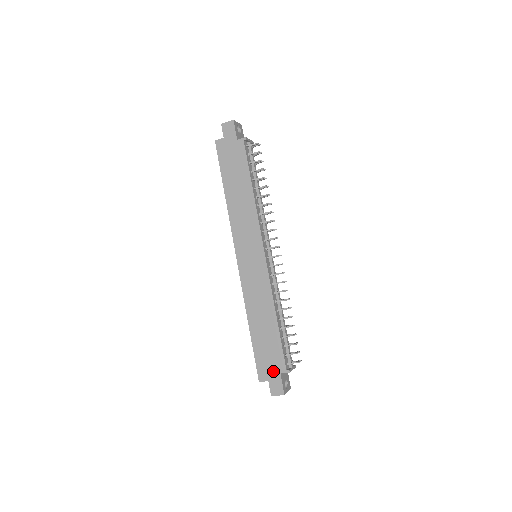
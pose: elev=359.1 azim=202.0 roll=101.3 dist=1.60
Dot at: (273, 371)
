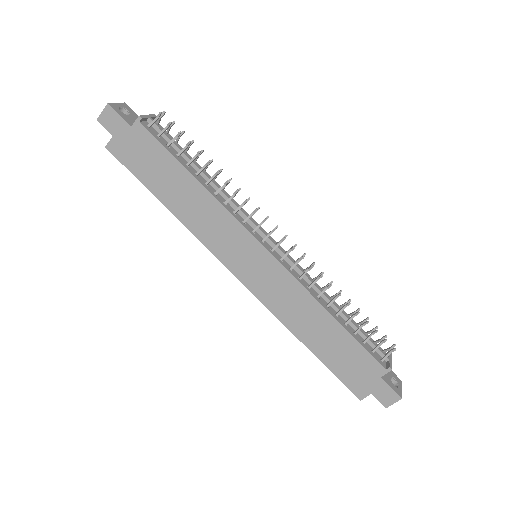
Dot at: (370, 380)
